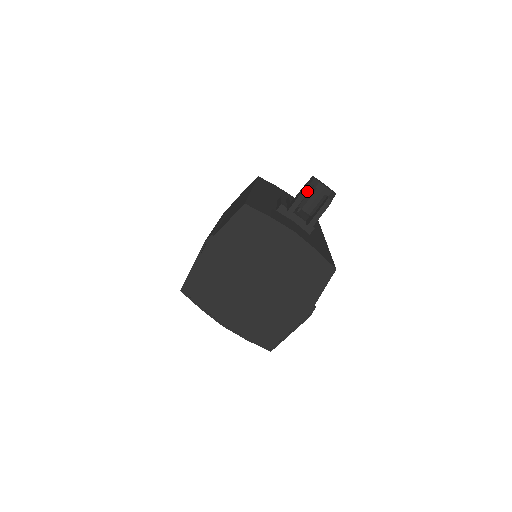
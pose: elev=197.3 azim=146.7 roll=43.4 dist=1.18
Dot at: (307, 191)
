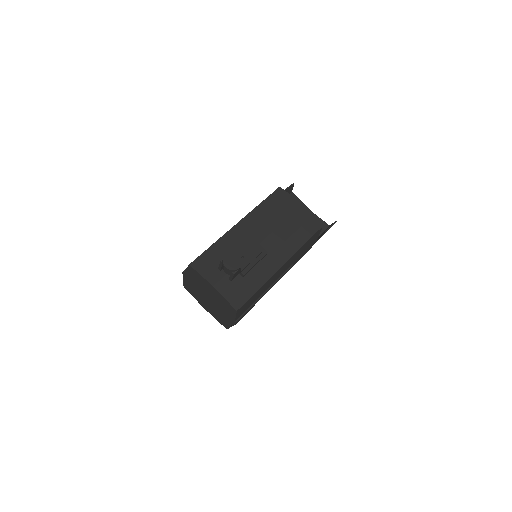
Dot at: (222, 263)
